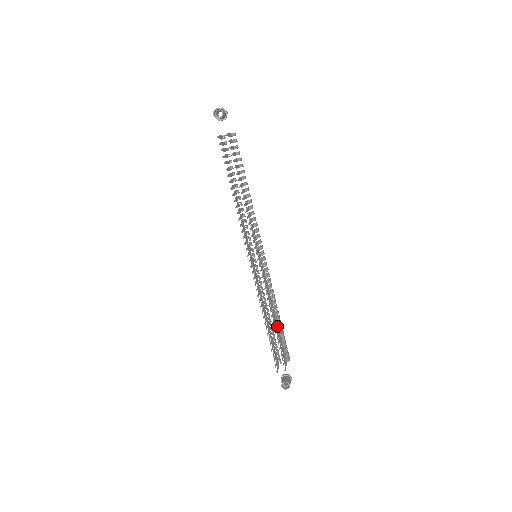
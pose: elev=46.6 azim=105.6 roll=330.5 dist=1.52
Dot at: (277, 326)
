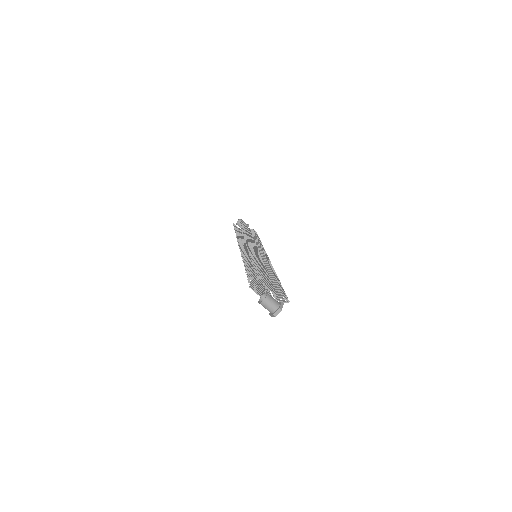
Dot at: (267, 275)
